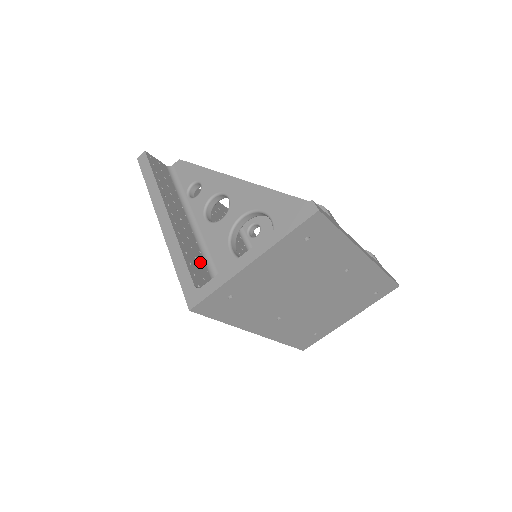
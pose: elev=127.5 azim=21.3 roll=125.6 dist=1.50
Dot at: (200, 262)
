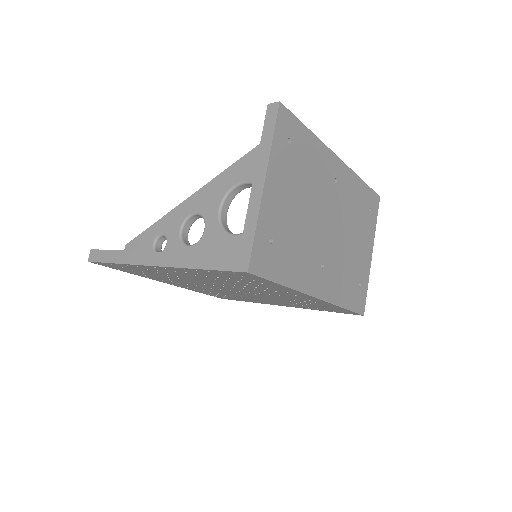
Dot at: occluded
